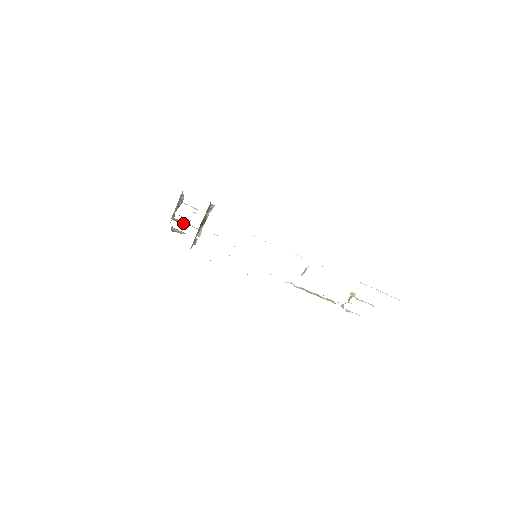
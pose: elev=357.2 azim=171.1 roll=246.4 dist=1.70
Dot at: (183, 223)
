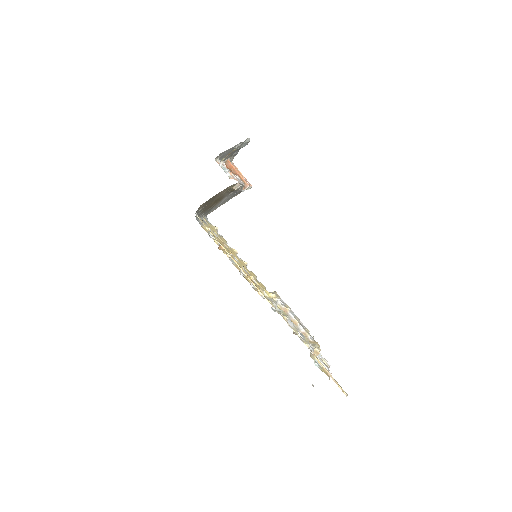
Dot at: (233, 171)
